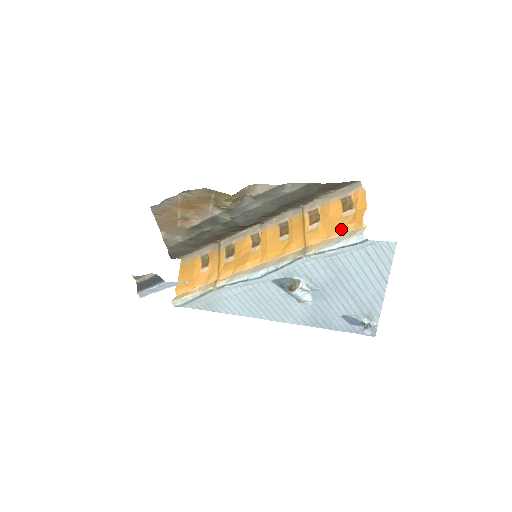
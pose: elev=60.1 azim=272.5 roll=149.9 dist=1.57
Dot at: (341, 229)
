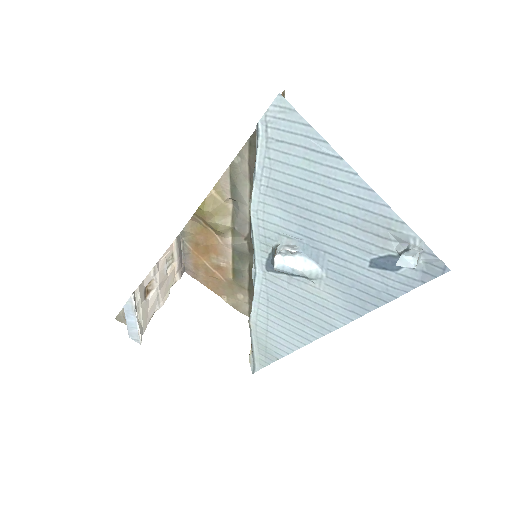
Dot at: occluded
